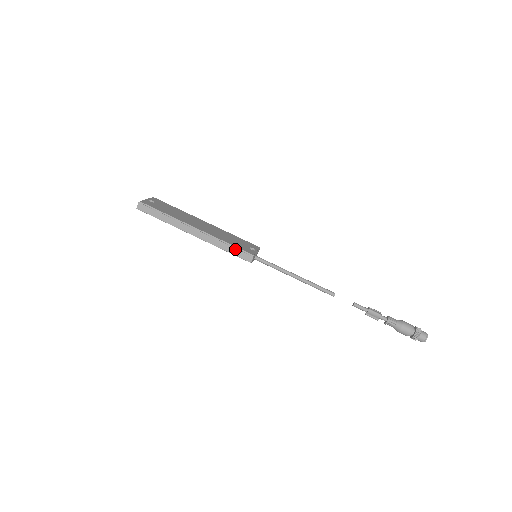
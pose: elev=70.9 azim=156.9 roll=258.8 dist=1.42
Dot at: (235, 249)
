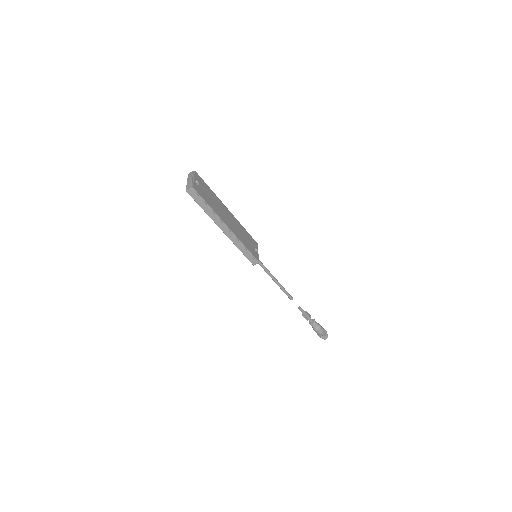
Dot at: (249, 253)
